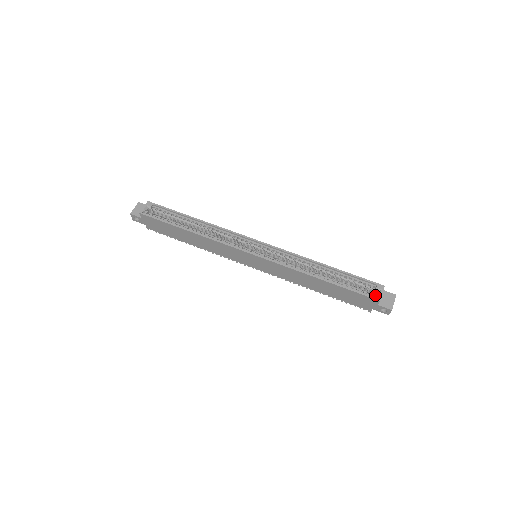
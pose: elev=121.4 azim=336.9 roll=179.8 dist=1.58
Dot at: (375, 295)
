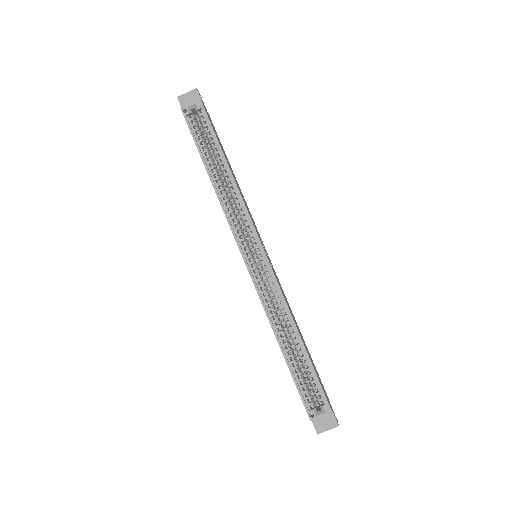
Dot at: (312, 411)
